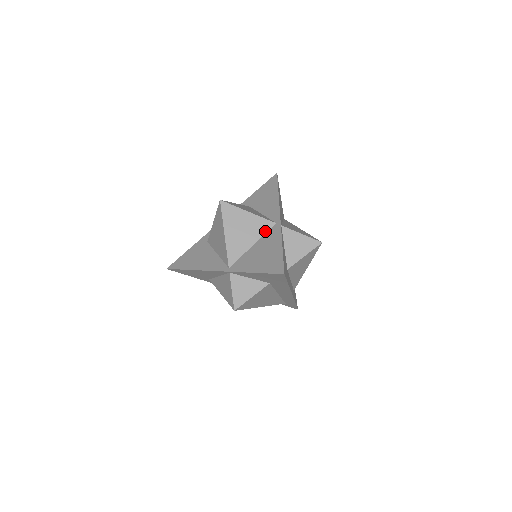
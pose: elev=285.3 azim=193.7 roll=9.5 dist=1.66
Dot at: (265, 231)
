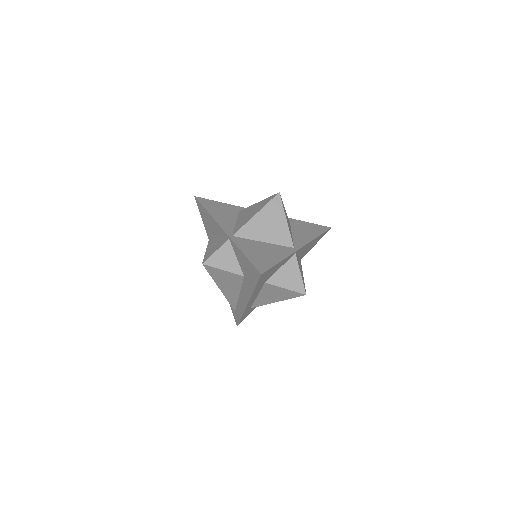
Dot at: (282, 243)
